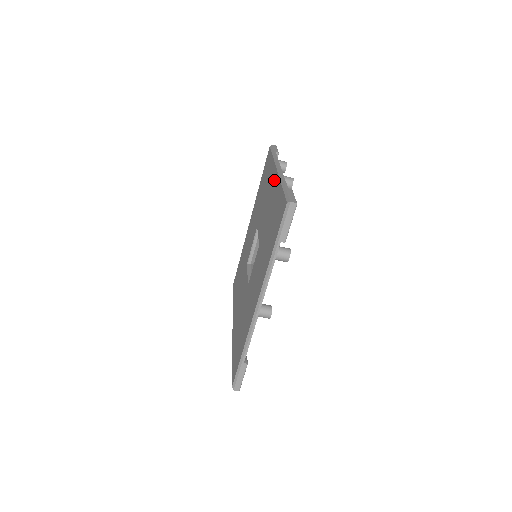
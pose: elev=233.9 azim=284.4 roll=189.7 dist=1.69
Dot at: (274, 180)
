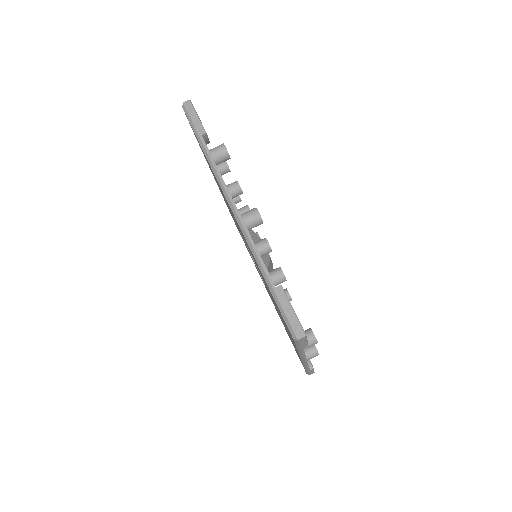
Dot at: occluded
